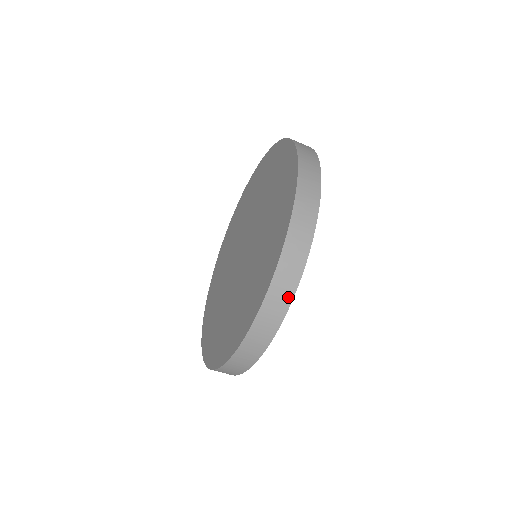
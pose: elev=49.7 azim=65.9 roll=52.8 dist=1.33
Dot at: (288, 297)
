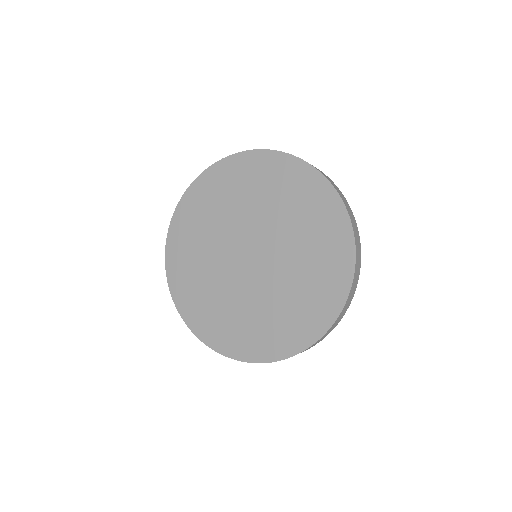
Dot at: occluded
